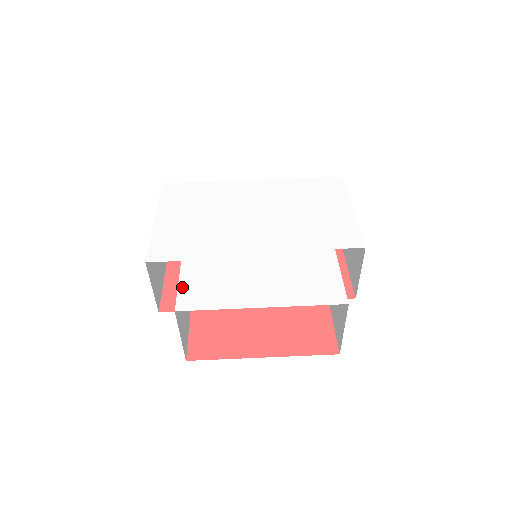
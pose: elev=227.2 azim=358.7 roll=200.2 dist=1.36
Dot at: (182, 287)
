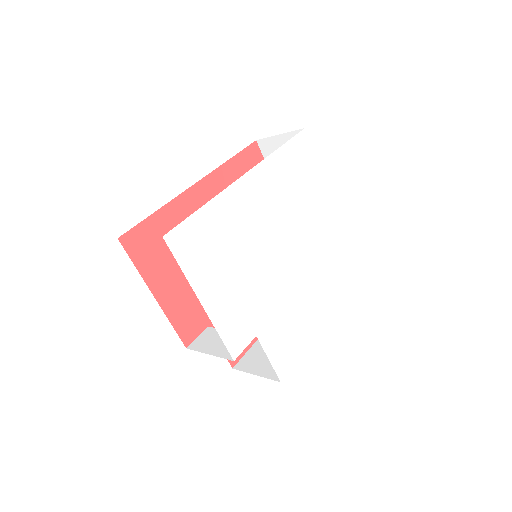
Dot at: (273, 360)
